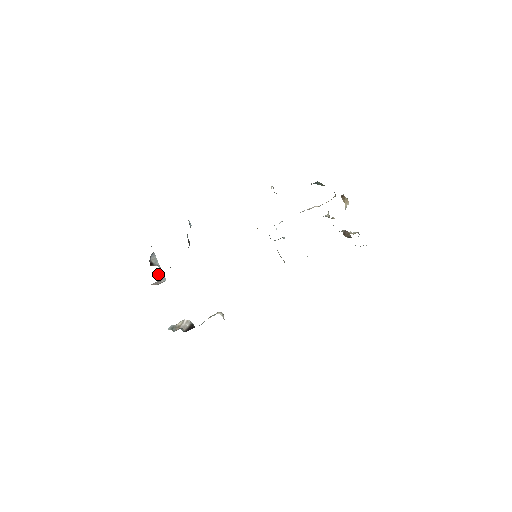
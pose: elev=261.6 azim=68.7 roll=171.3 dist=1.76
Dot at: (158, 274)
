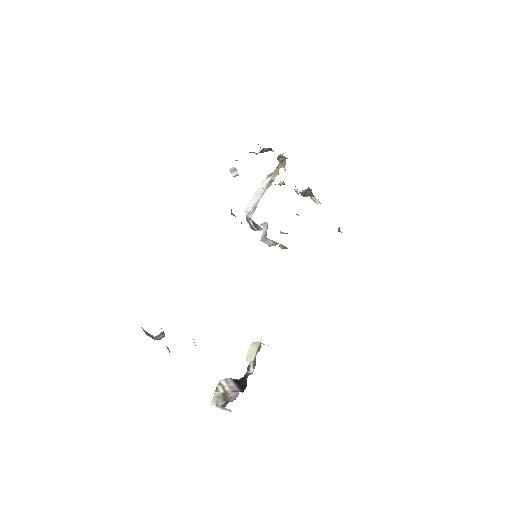
Dot at: occluded
